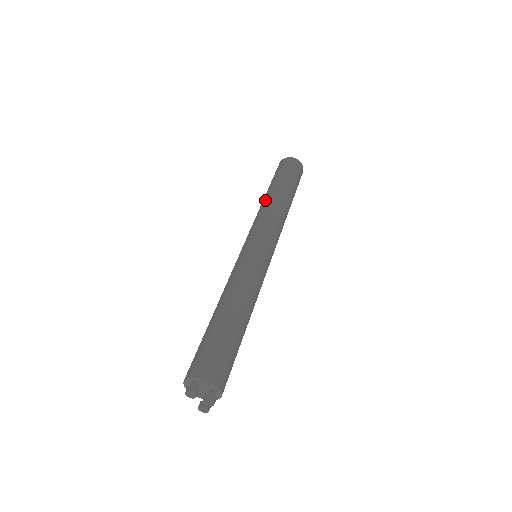
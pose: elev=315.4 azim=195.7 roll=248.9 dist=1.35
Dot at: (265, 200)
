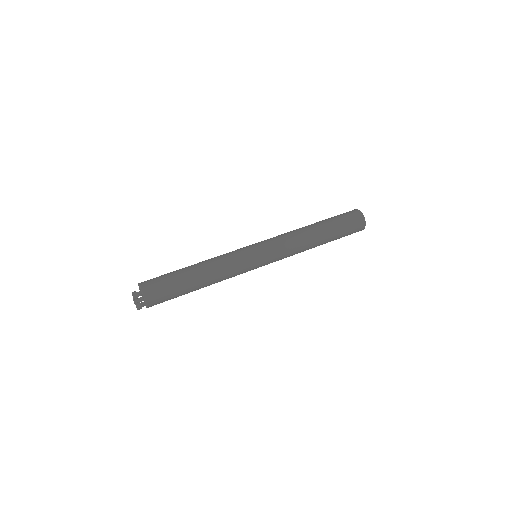
Dot at: (307, 230)
